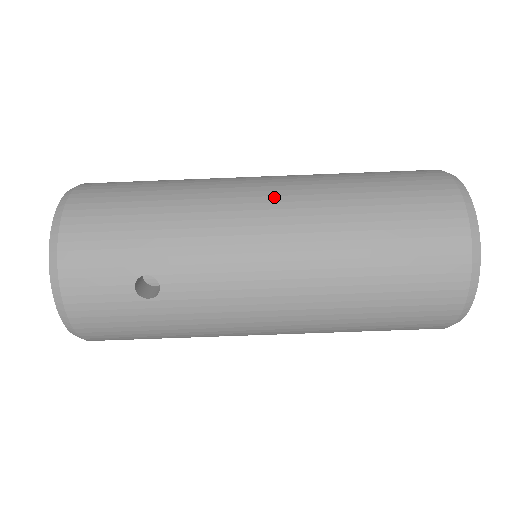
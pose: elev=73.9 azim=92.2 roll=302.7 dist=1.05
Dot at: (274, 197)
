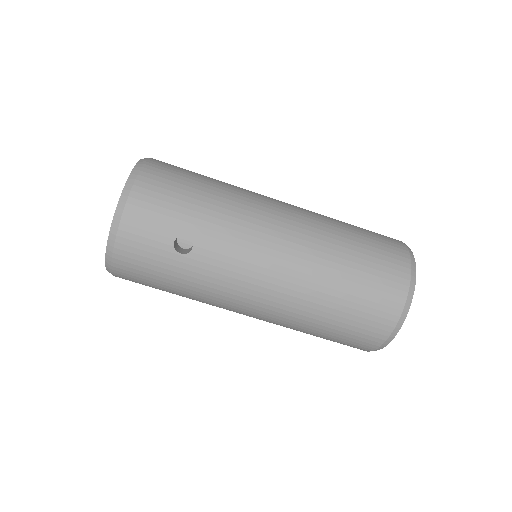
Dot at: (290, 216)
